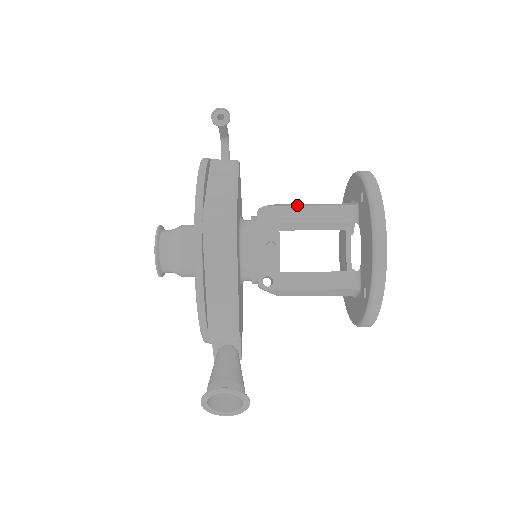
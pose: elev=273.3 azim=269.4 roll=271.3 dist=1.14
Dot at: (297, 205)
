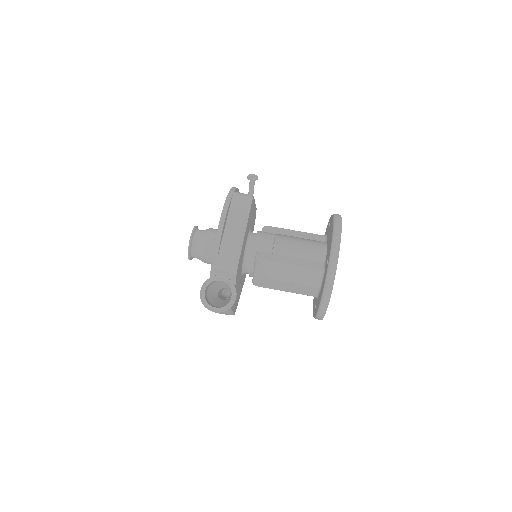
Dot at: (288, 230)
